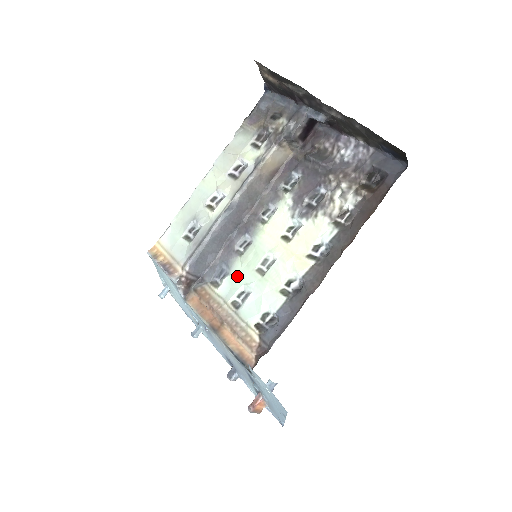
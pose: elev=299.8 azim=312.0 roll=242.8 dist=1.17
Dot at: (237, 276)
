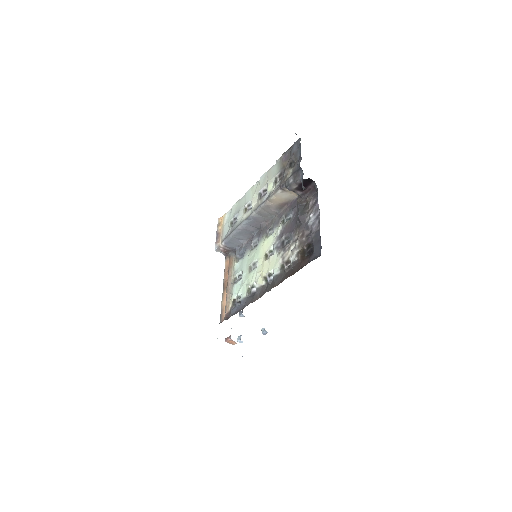
Dot at: (243, 263)
